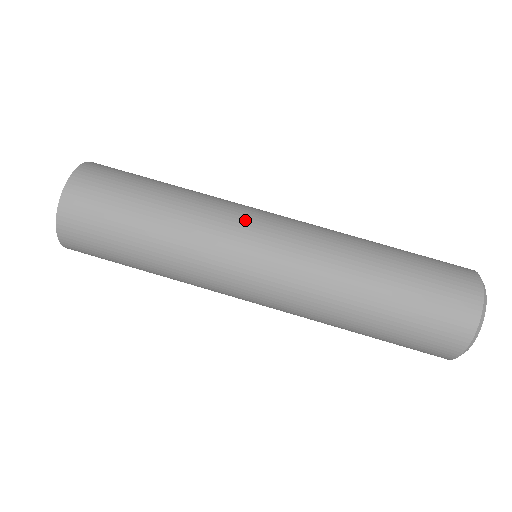
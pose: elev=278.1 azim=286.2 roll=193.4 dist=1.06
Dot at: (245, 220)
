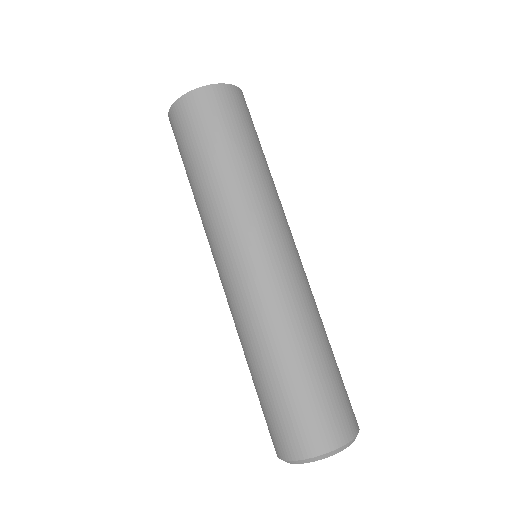
Dot at: (245, 235)
